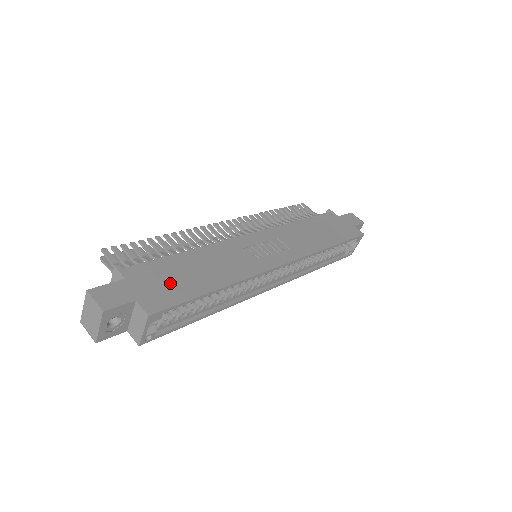
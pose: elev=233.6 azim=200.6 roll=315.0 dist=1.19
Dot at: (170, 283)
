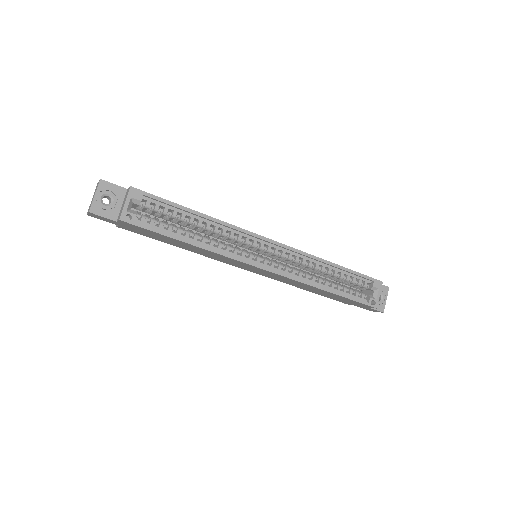
Dot at: occluded
